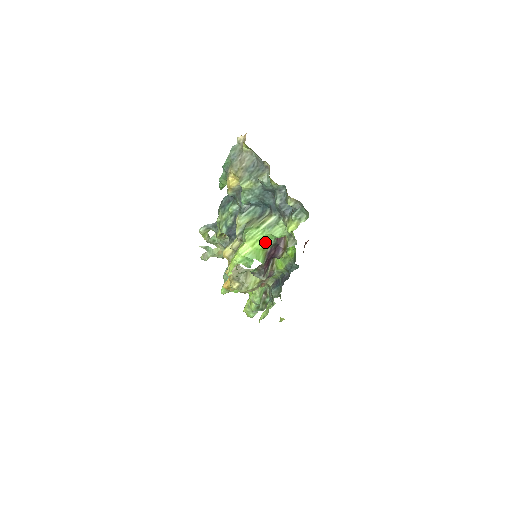
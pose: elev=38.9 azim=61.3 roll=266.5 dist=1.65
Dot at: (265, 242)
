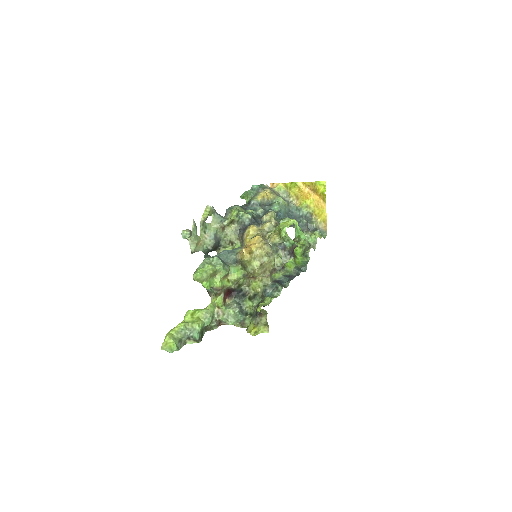
Dot at: occluded
